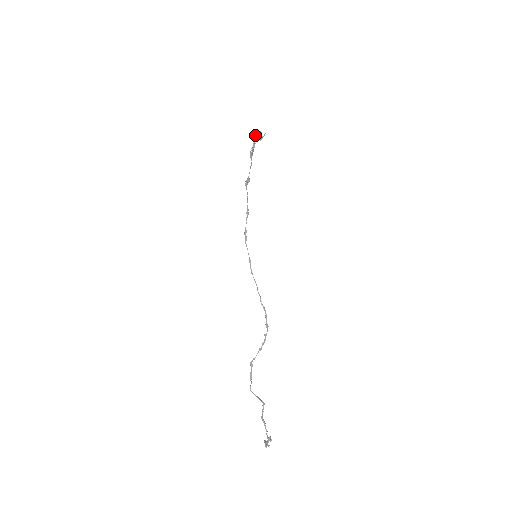
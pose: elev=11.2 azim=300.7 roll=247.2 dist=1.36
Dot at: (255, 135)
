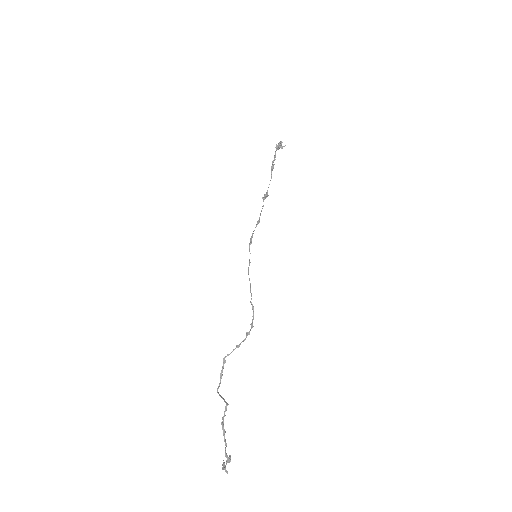
Dot at: (276, 145)
